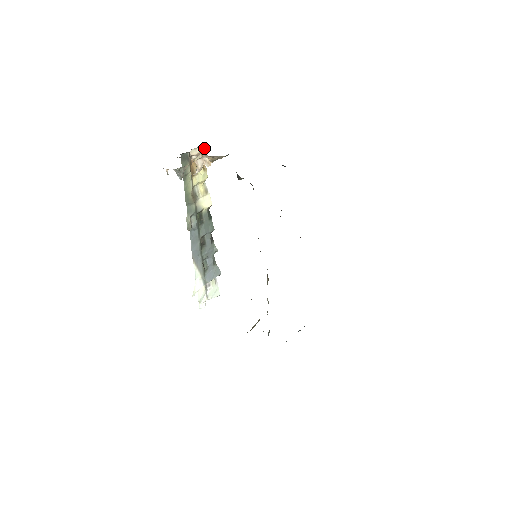
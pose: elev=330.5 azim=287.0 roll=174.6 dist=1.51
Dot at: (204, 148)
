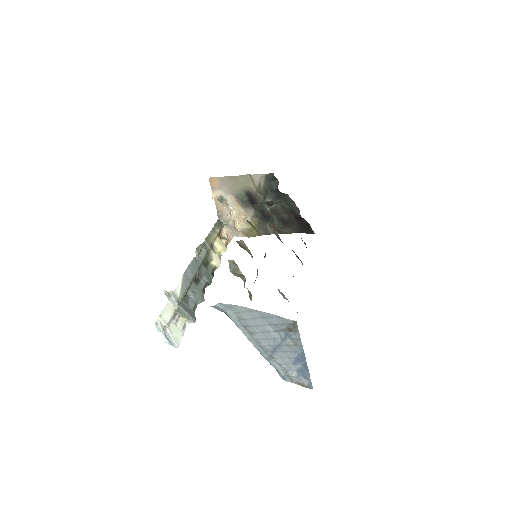
Dot at: (232, 238)
